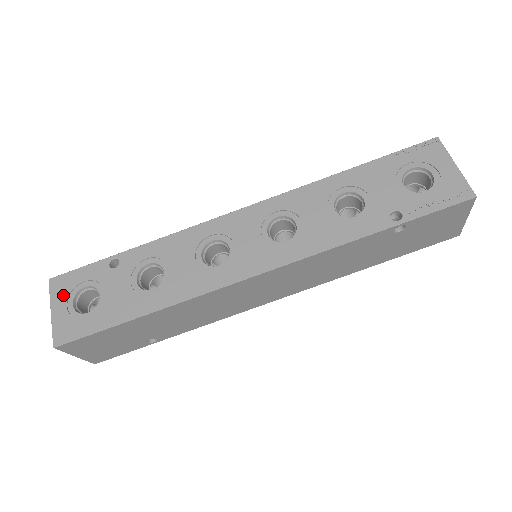
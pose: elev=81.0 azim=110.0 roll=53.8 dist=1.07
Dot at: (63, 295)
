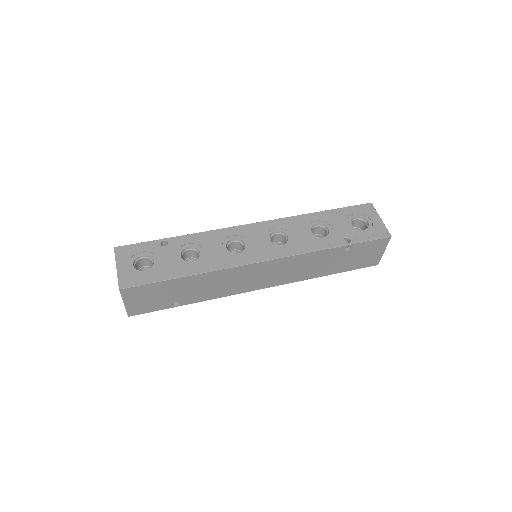
Dot at: (126, 258)
